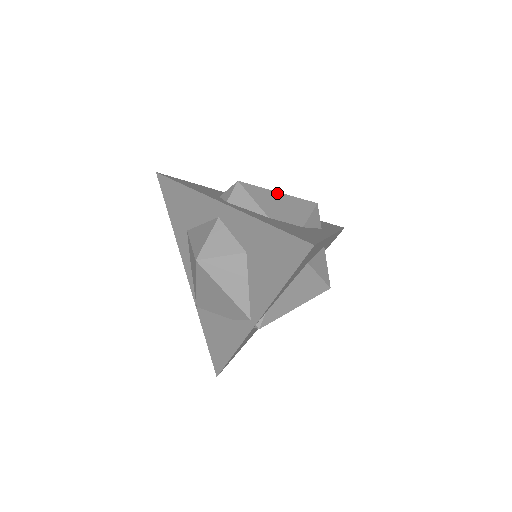
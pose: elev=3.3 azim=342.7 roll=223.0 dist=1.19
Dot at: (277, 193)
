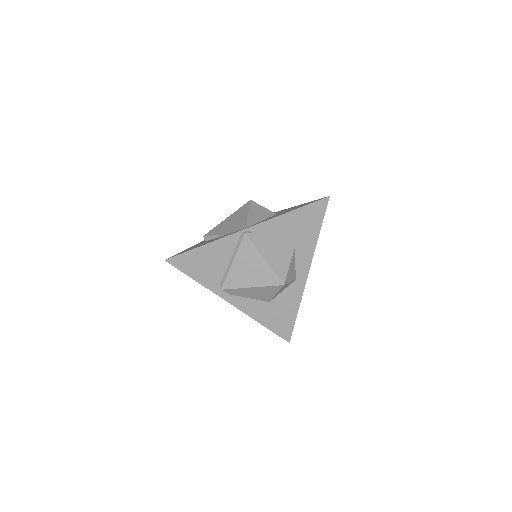
Dot at: occluded
